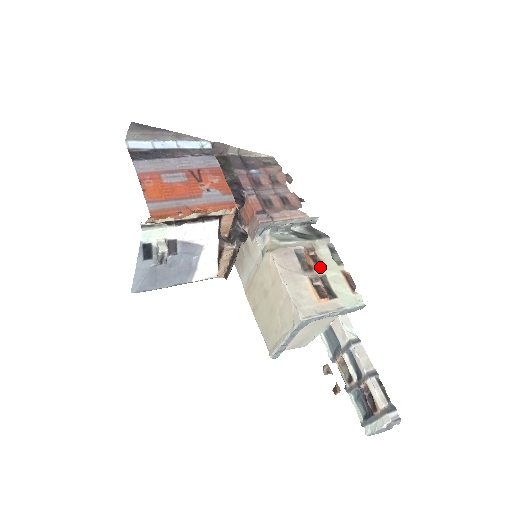
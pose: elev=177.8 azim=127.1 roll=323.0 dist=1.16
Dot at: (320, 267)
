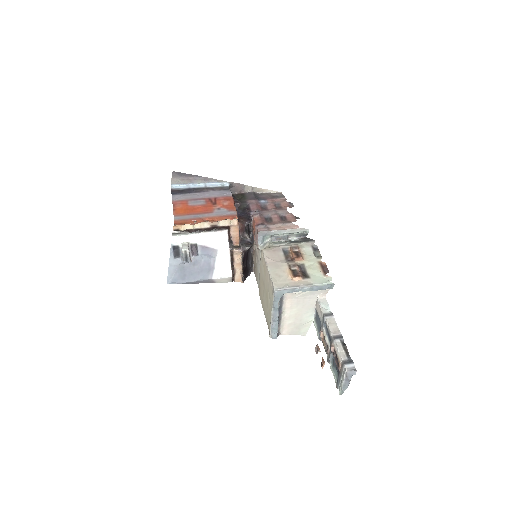
Dot at: (300, 258)
